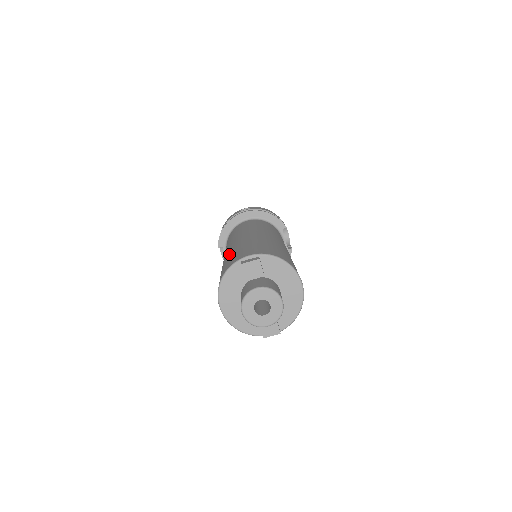
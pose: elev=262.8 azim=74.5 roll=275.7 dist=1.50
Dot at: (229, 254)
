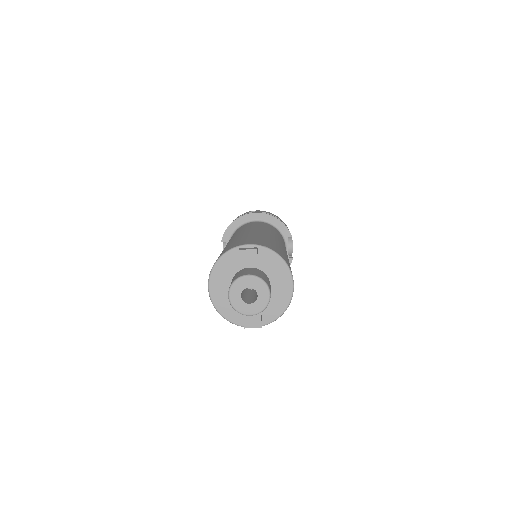
Dot at: (229, 243)
